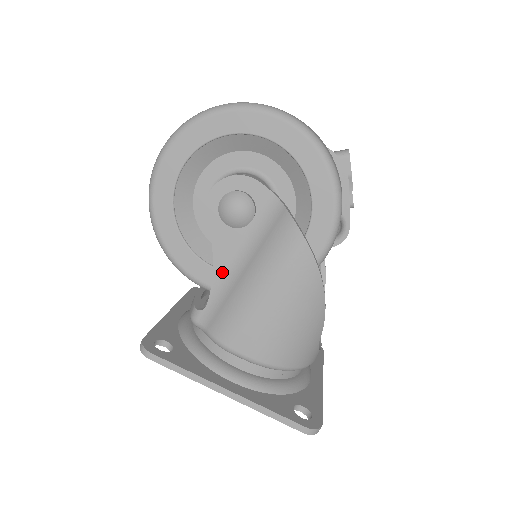
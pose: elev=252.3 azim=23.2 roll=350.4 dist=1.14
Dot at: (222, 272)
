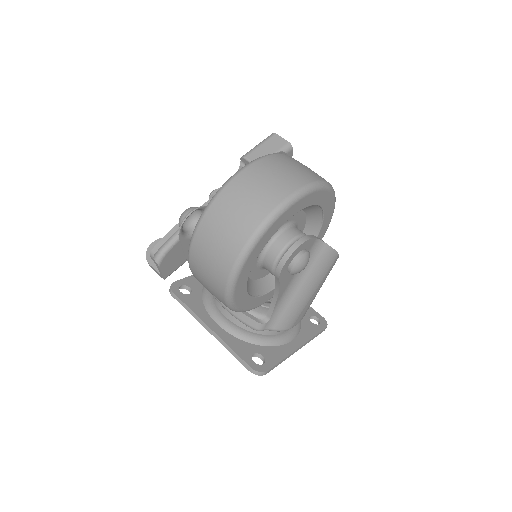
Dot at: (282, 297)
